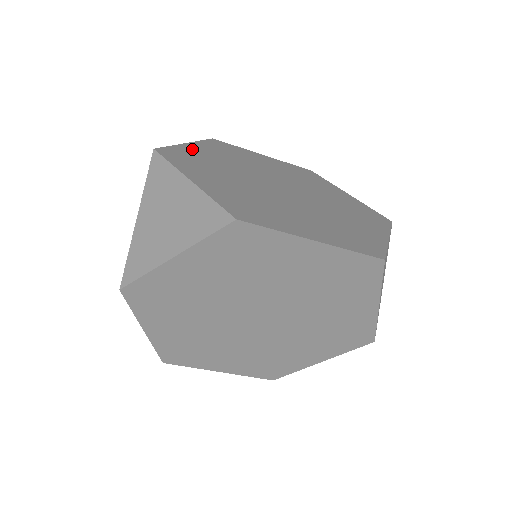
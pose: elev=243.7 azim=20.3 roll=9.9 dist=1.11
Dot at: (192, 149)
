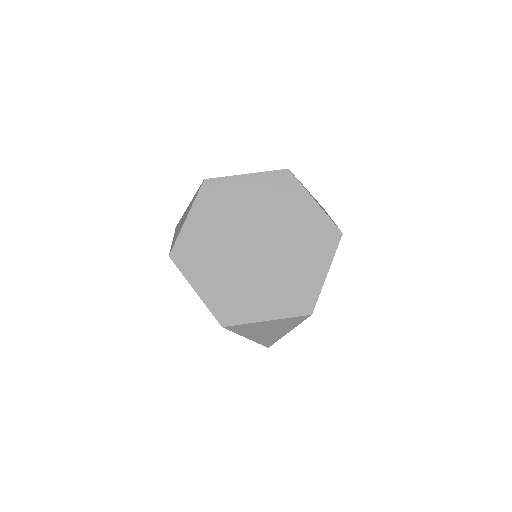
Dot at: occluded
